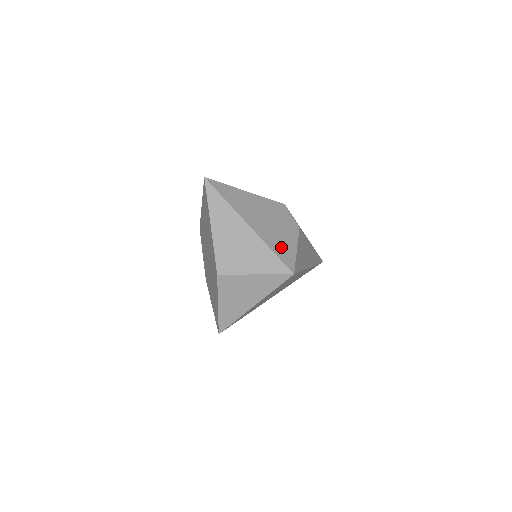
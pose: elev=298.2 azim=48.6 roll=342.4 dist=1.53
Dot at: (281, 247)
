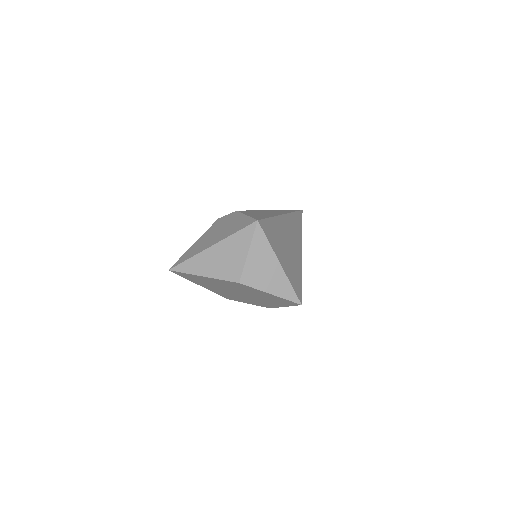
Dot at: (238, 226)
